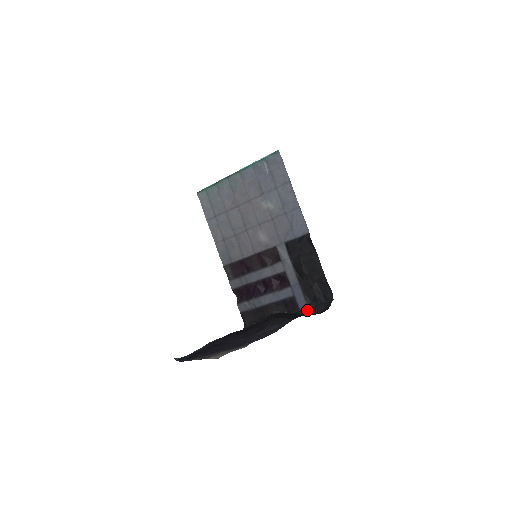
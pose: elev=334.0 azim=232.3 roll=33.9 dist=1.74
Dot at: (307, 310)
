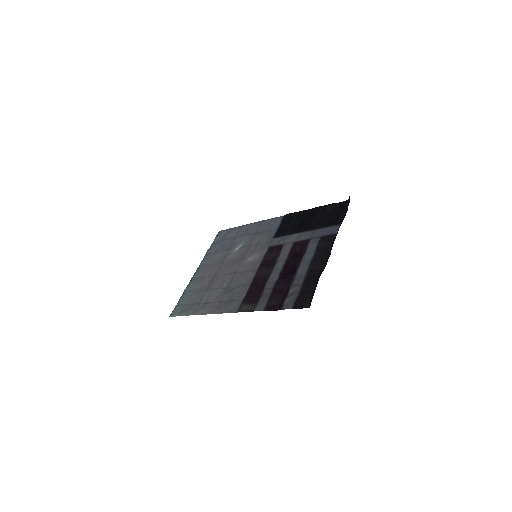
Dot at: (341, 223)
